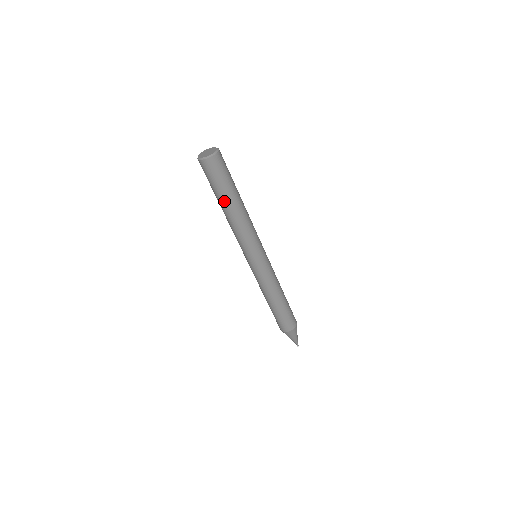
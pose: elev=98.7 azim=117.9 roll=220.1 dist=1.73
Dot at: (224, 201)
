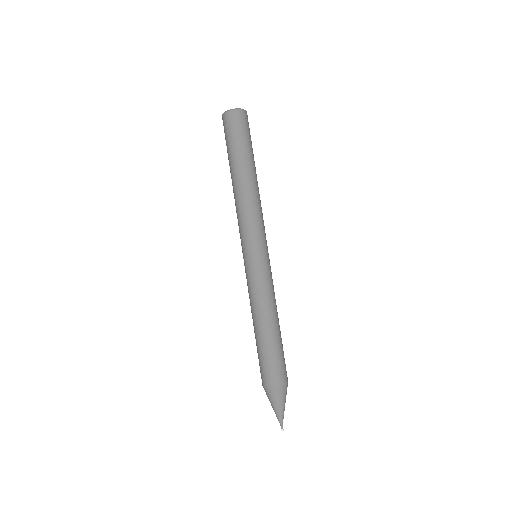
Dot at: (235, 165)
